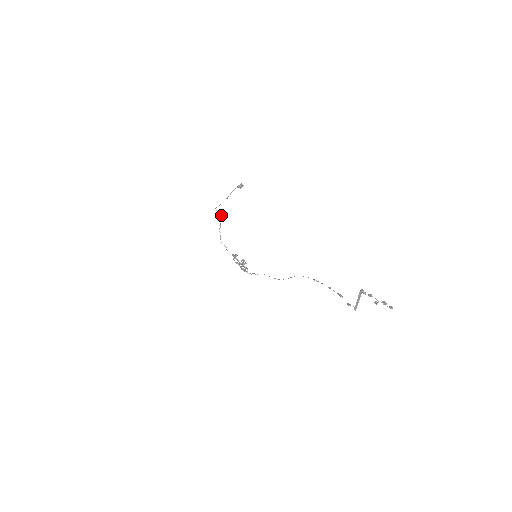
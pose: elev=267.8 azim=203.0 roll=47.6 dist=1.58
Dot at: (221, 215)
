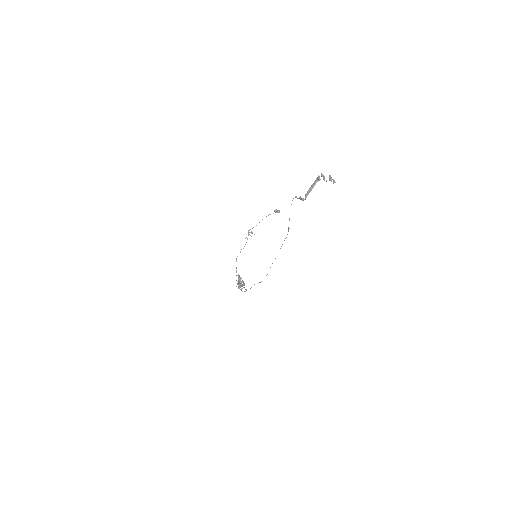
Dot at: occluded
